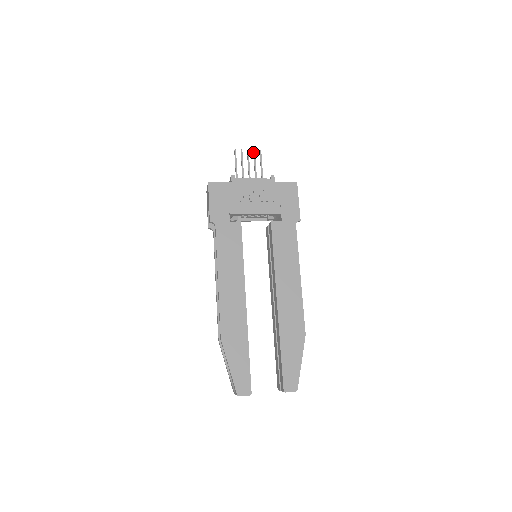
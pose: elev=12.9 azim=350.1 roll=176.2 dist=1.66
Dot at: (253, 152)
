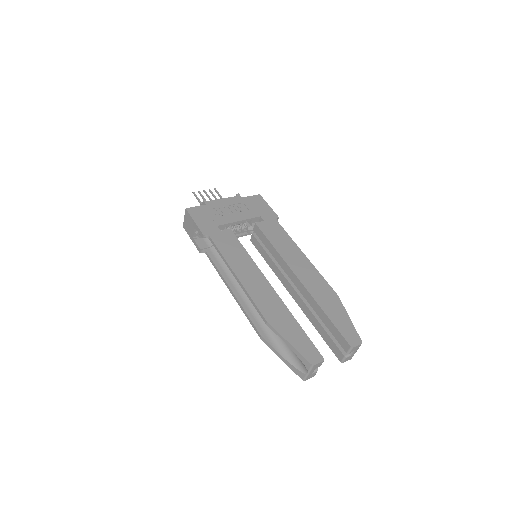
Dot at: (209, 190)
